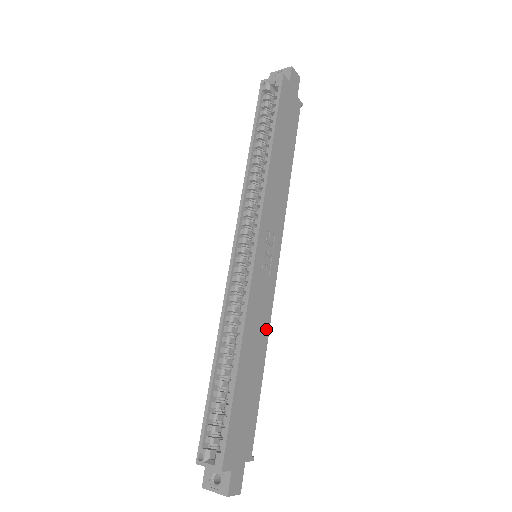
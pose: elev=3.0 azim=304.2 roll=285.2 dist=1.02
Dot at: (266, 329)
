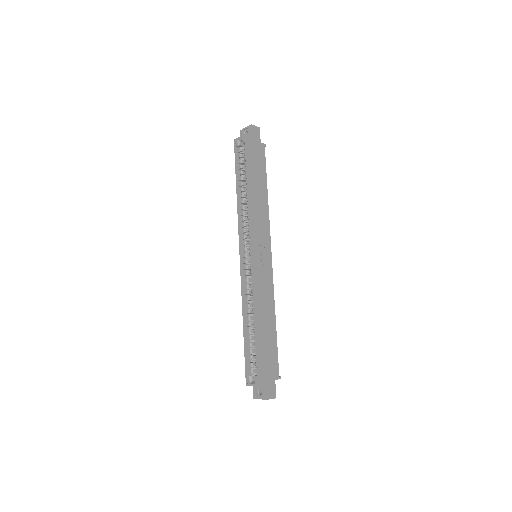
Dot at: (272, 300)
